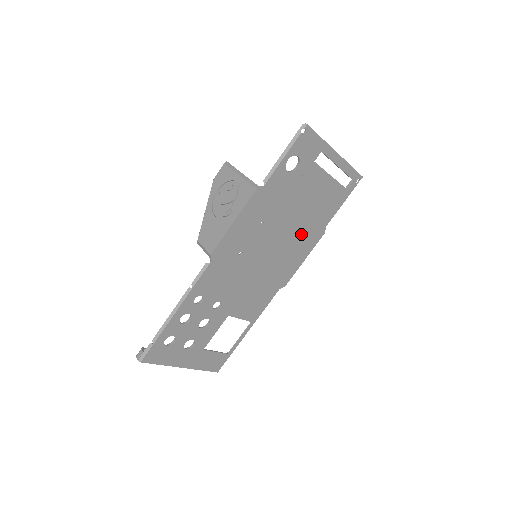
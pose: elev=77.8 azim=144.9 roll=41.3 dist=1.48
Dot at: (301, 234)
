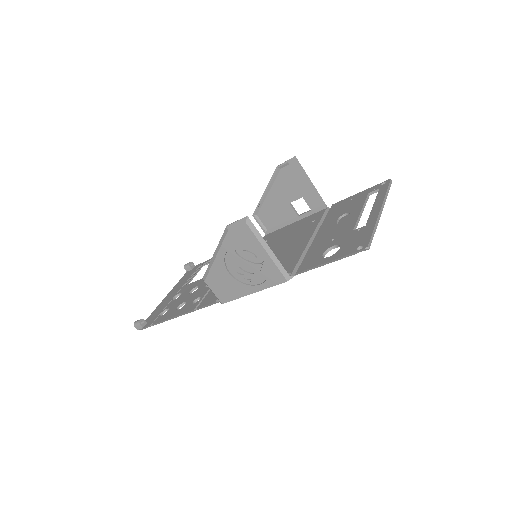
Dot at: occluded
